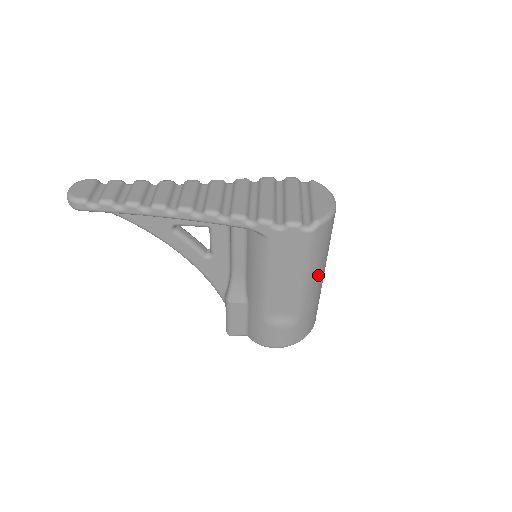
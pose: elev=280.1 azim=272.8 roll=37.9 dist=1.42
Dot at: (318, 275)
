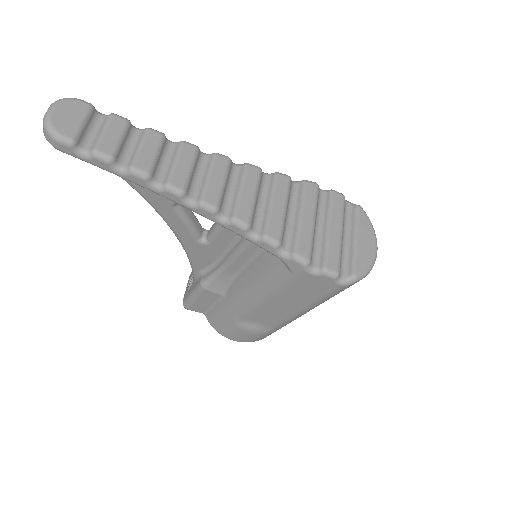
Dot at: occluded
